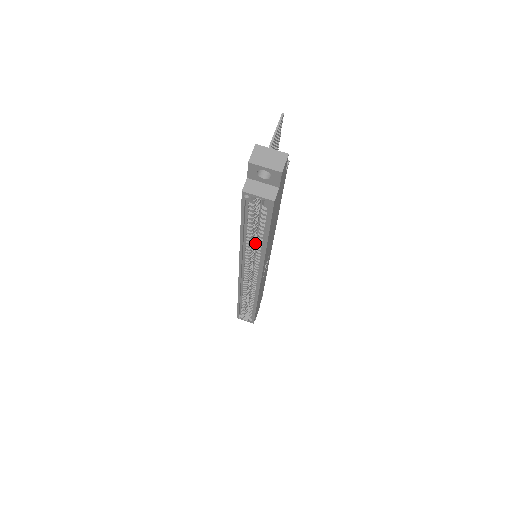
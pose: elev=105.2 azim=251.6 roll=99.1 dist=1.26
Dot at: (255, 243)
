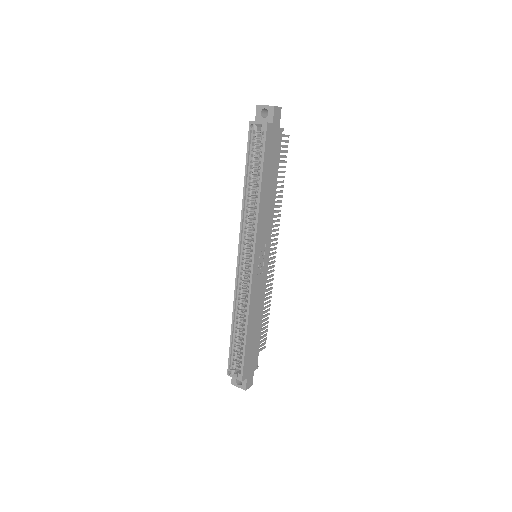
Dot at: occluded
